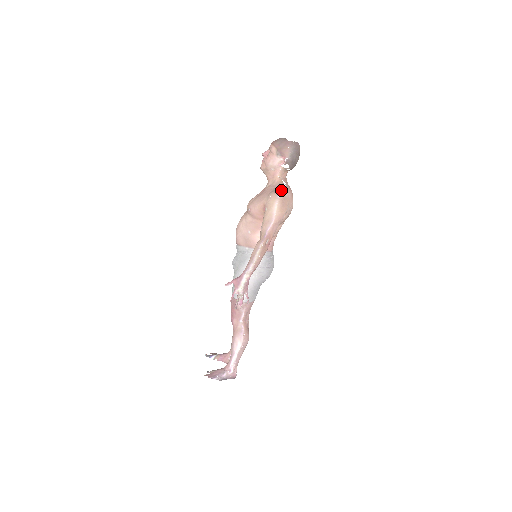
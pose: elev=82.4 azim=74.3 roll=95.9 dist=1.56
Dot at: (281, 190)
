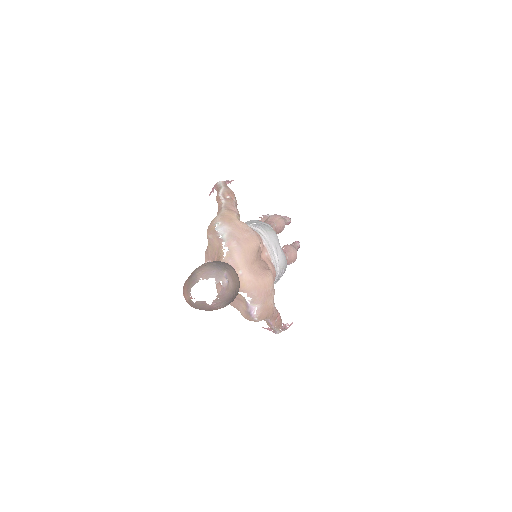
Dot at: (251, 311)
